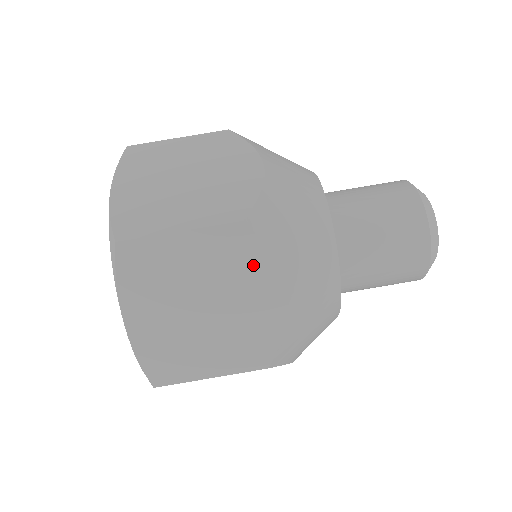
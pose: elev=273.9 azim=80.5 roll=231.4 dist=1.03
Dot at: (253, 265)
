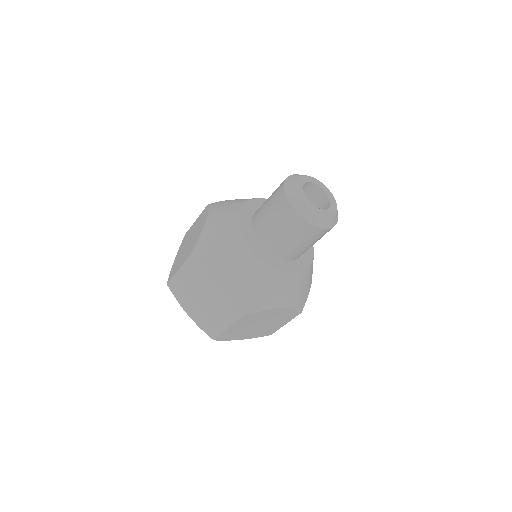
Dot at: (260, 315)
